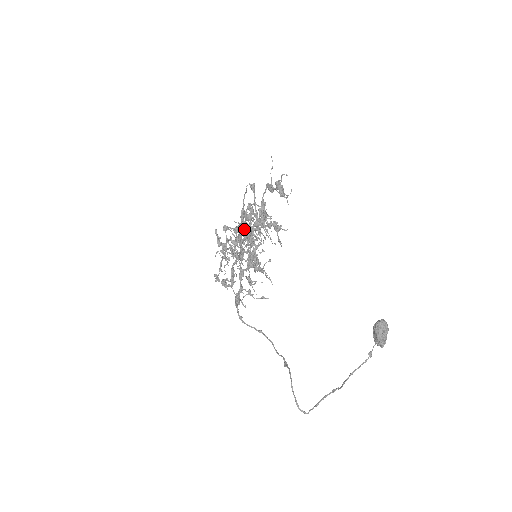
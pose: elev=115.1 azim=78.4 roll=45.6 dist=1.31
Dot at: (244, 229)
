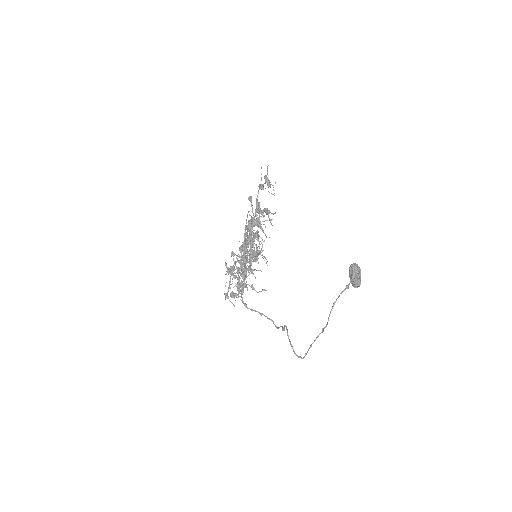
Dot at: (246, 238)
